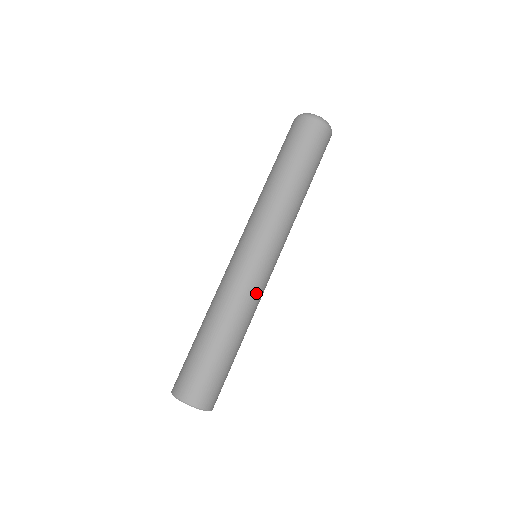
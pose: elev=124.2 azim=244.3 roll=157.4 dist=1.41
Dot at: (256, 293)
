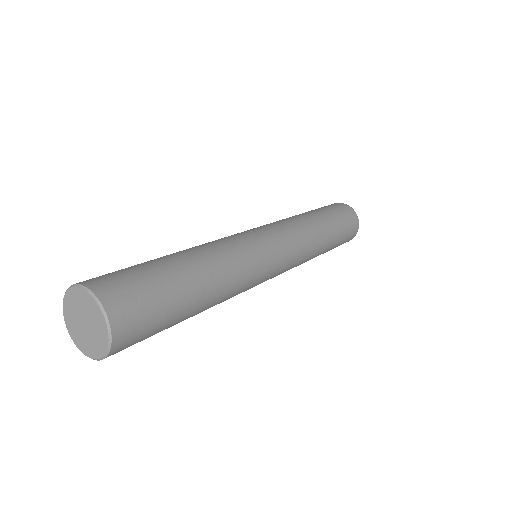
Dot at: (250, 269)
